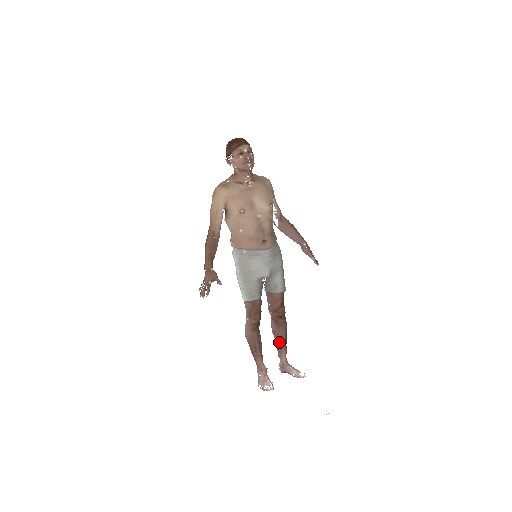
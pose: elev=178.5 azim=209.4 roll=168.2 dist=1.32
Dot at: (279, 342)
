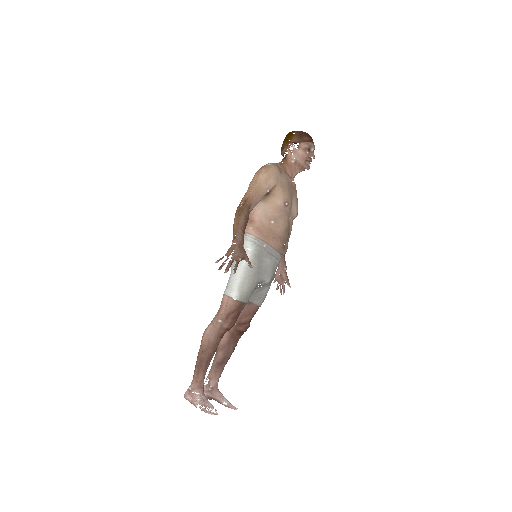
Dot at: (222, 360)
